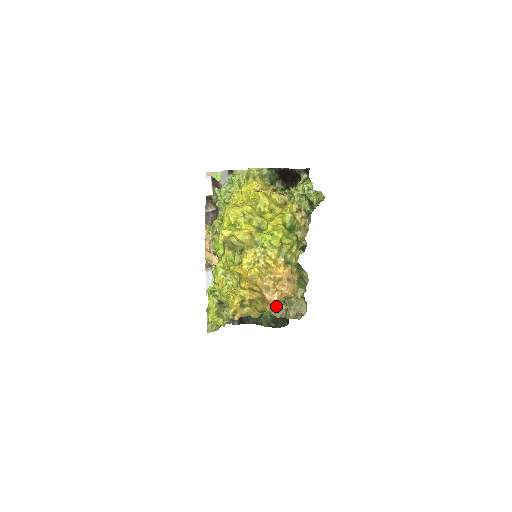
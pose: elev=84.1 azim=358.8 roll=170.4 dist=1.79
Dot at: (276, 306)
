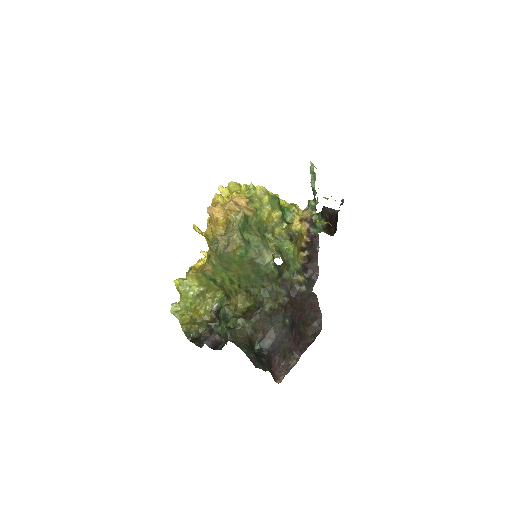
Dot at: occluded
